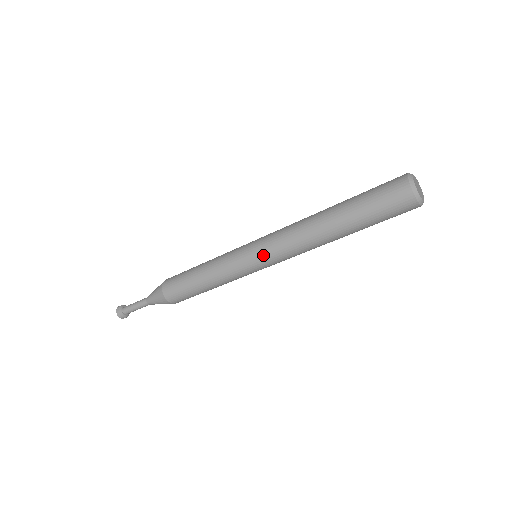
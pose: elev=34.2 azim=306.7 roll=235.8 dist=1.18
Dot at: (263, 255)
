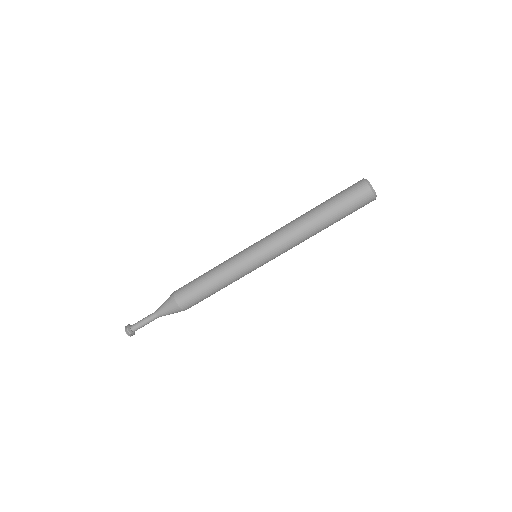
Dot at: (261, 242)
